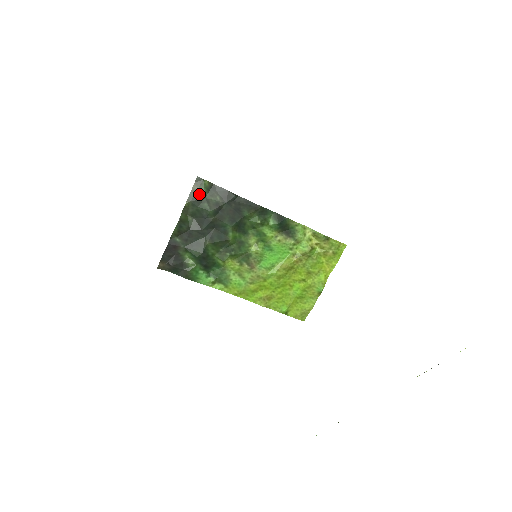
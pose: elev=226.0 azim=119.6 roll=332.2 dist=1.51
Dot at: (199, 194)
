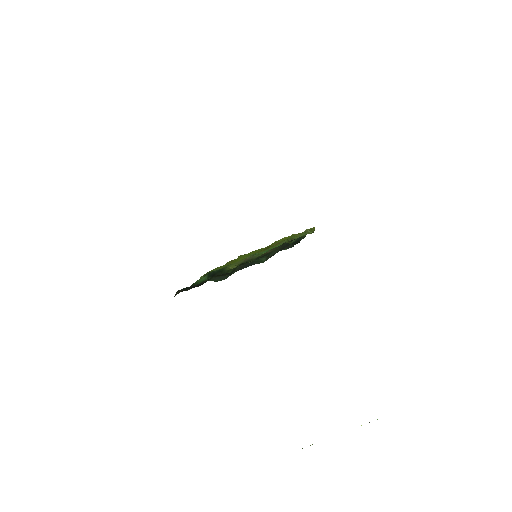
Dot at: (267, 254)
